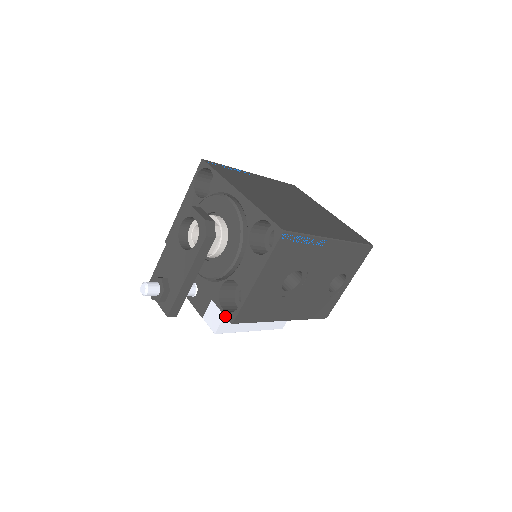
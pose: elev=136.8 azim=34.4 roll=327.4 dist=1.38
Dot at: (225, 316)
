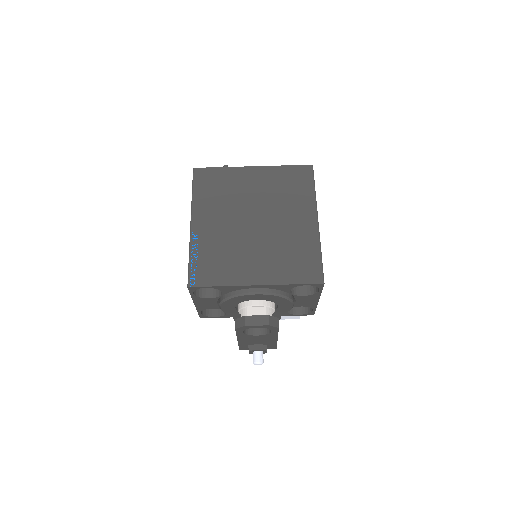
Dot at: occluded
